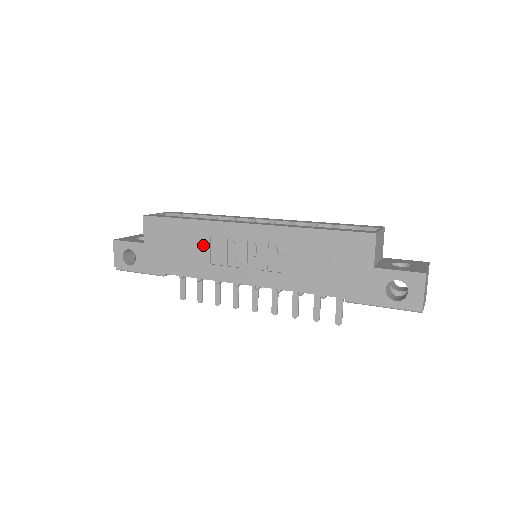
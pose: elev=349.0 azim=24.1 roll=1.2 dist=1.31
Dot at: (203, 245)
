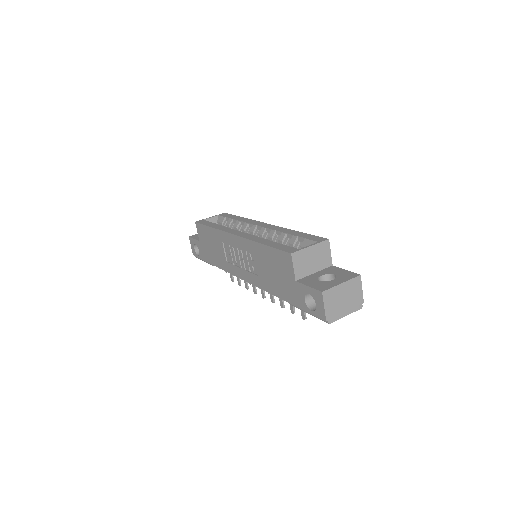
Dot at: (221, 247)
